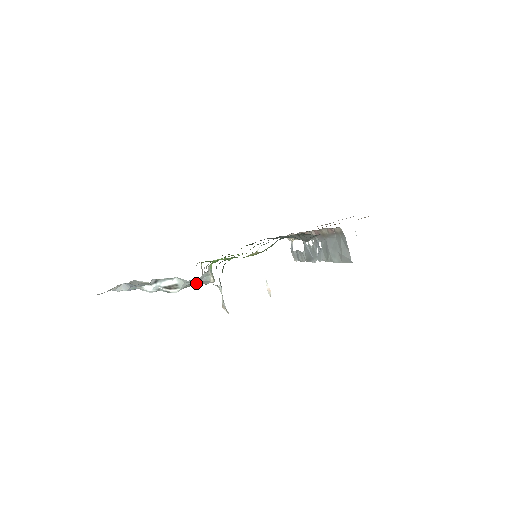
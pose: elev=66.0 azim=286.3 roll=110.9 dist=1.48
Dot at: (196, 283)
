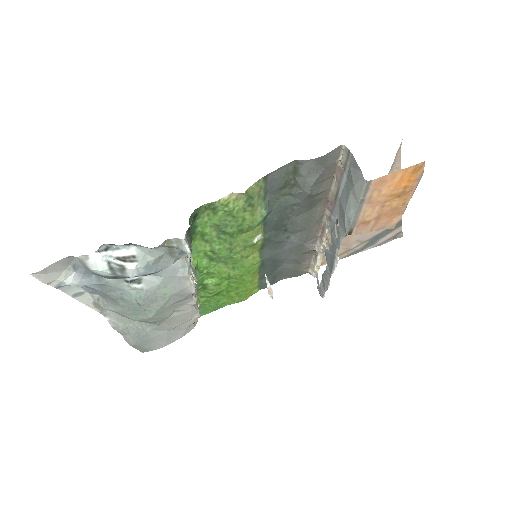
Dot at: (173, 286)
